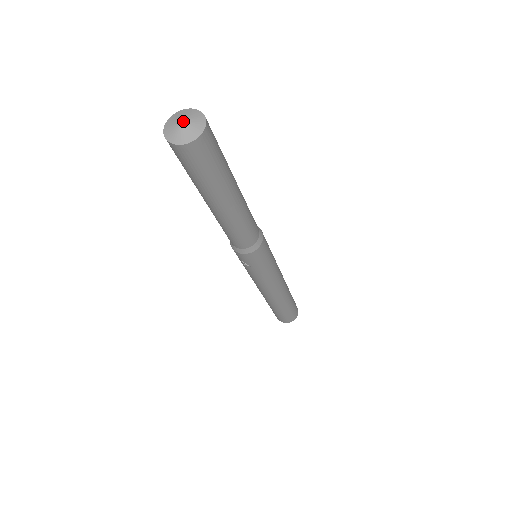
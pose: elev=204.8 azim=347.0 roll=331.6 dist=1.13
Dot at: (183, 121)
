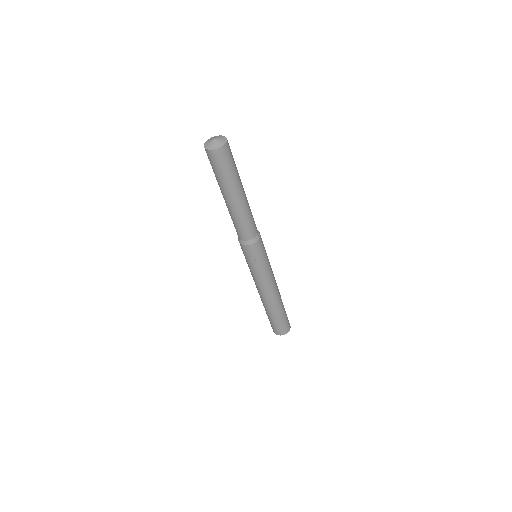
Dot at: (215, 139)
